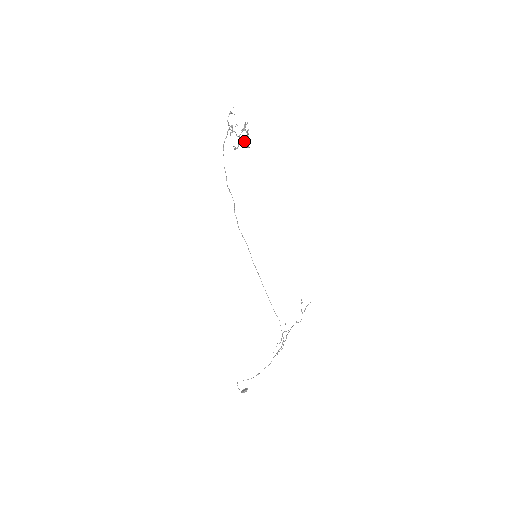
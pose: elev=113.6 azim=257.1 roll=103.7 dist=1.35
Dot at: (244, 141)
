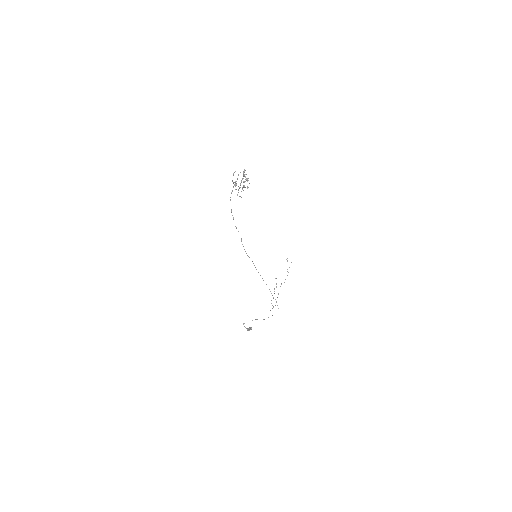
Dot at: occluded
